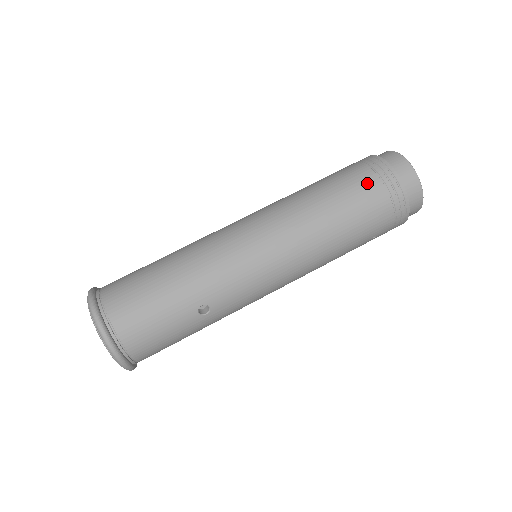
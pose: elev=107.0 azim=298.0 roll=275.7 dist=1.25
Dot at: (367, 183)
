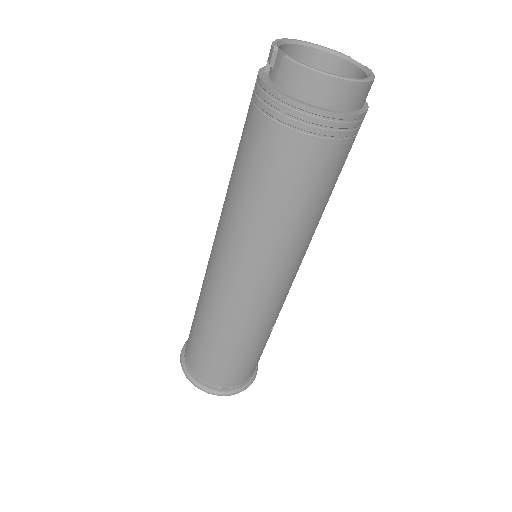
Dot at: (313, 156)
